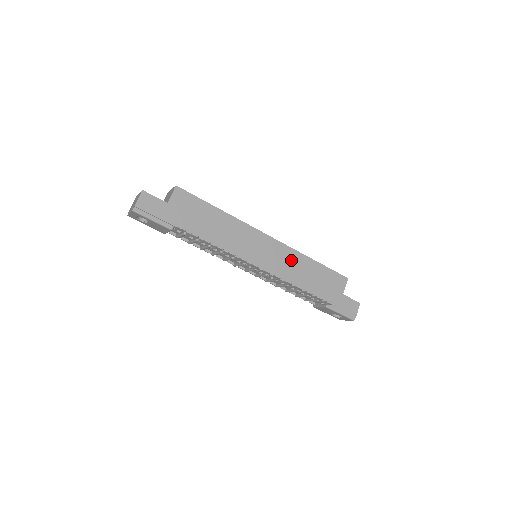
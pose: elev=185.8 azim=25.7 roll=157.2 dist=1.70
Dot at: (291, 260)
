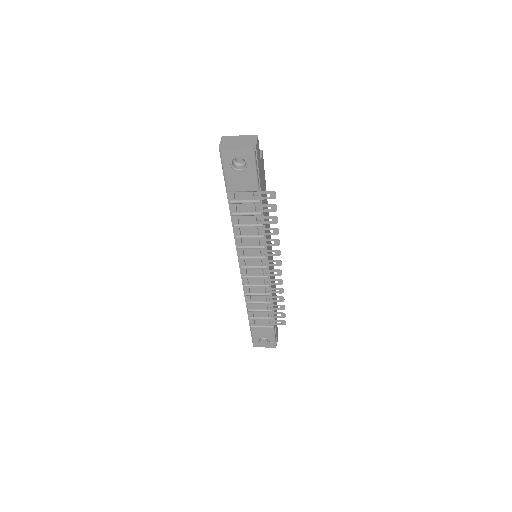
Dot at: occluded
